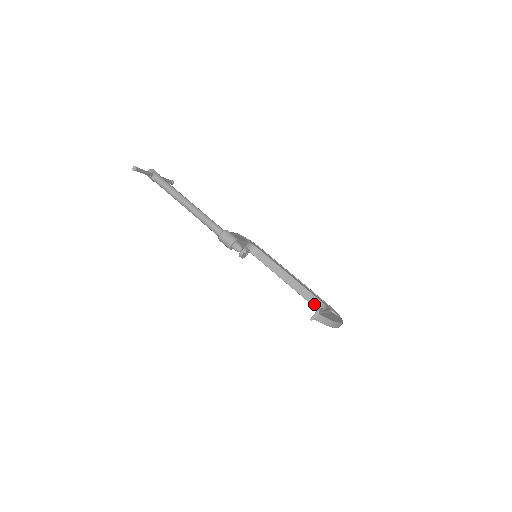
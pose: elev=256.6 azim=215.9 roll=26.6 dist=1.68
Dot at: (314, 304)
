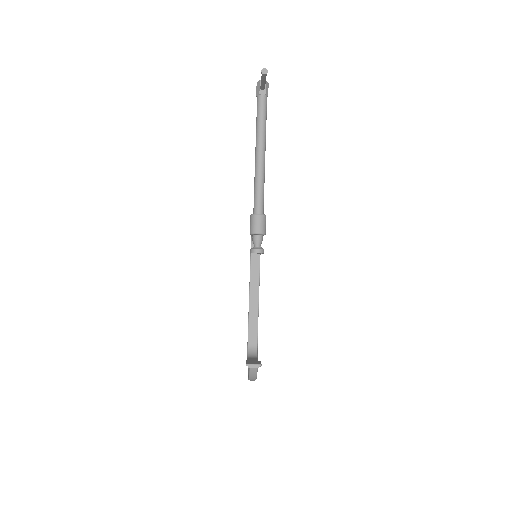
Dot at: (250, 339)
